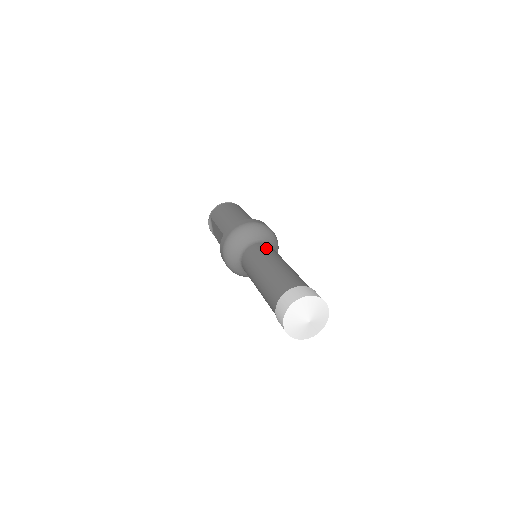
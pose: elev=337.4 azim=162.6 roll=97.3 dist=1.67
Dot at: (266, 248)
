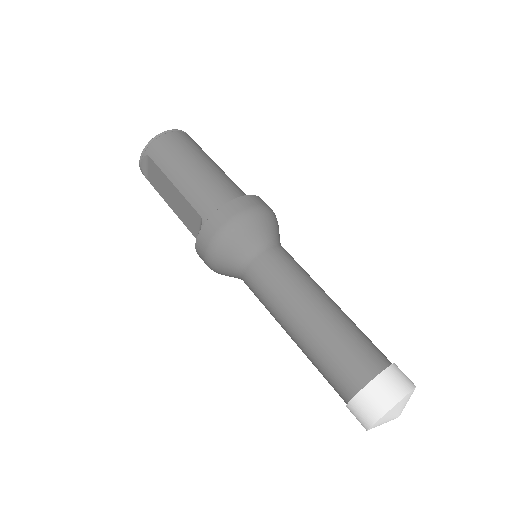
Dot at: (290, 263)
